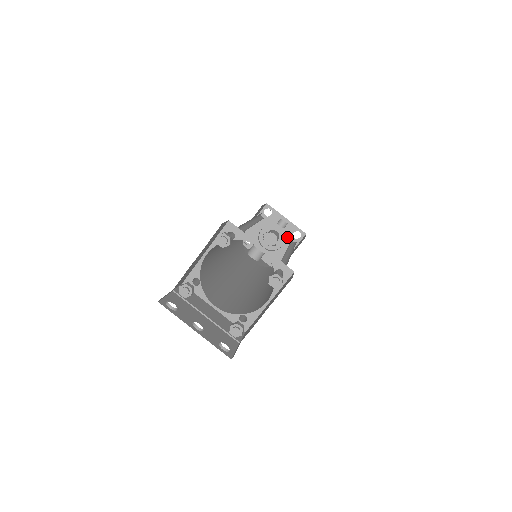
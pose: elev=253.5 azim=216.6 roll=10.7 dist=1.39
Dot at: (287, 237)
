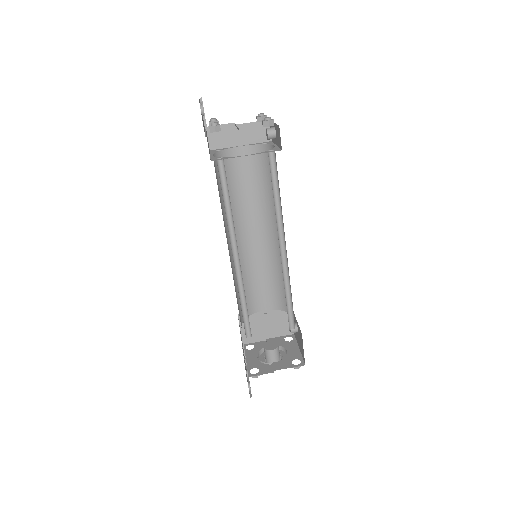
Dot at: (286, 359)
